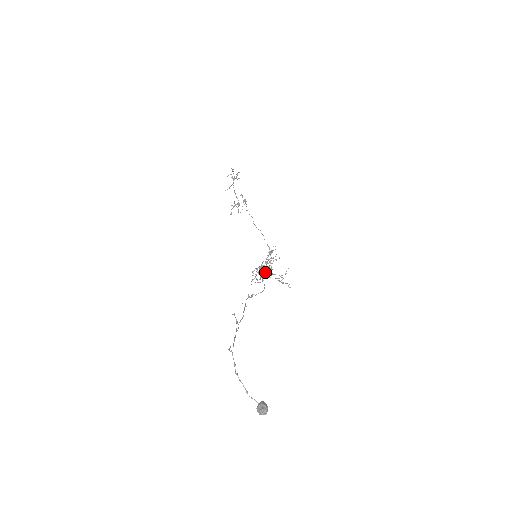
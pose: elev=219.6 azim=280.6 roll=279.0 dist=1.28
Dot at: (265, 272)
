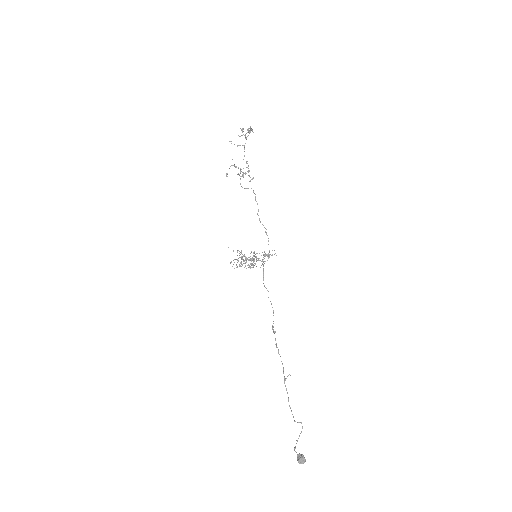
Dot at: occluded
